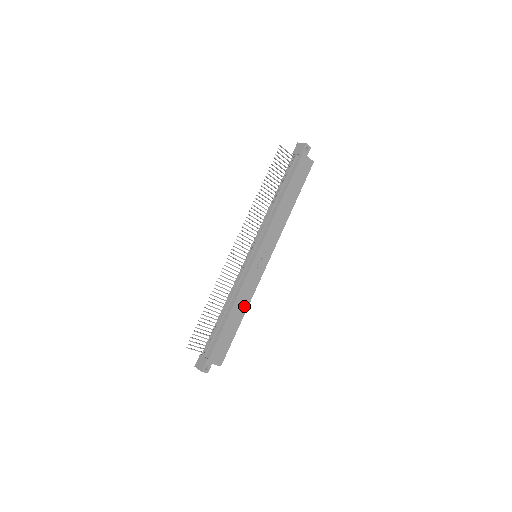
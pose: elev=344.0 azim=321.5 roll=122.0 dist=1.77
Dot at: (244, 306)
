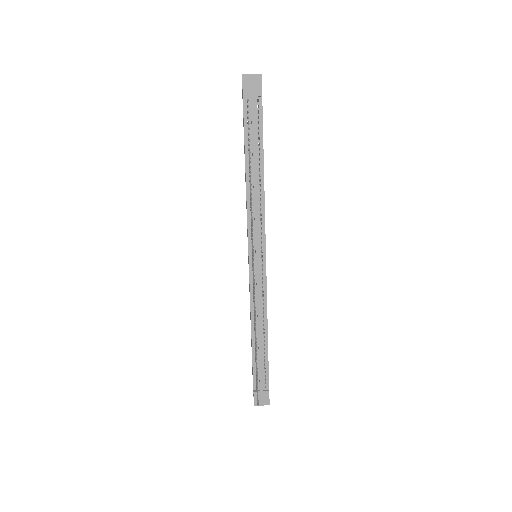
Dot at: occluded
